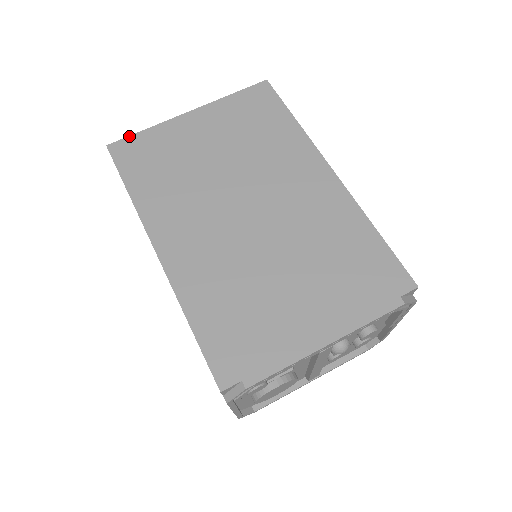
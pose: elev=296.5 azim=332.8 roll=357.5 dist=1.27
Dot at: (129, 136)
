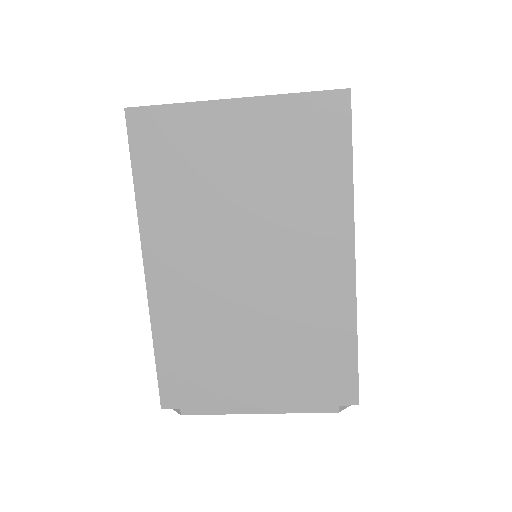
Dot at: (153, 106)
